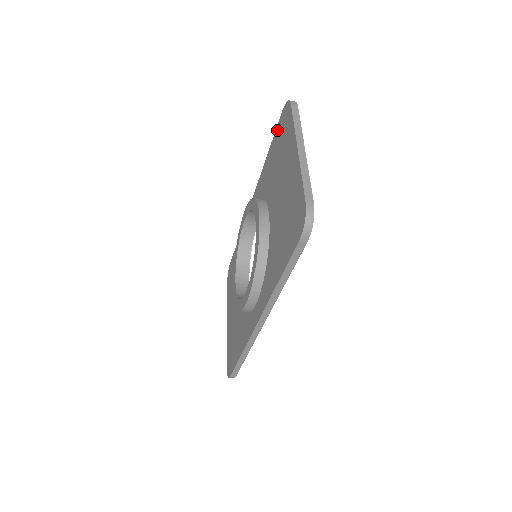
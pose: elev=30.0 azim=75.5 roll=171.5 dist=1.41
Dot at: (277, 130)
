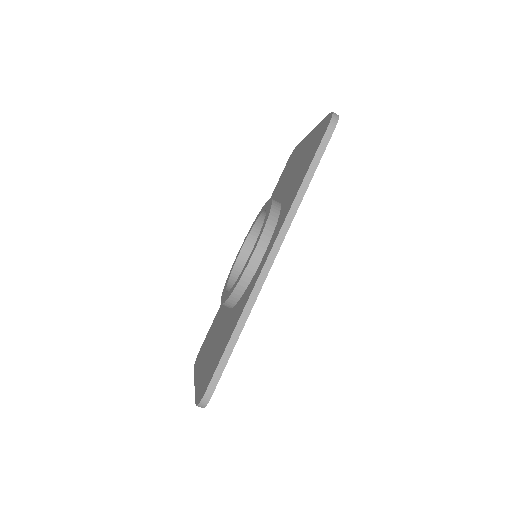
Dot at: (281, 176)
